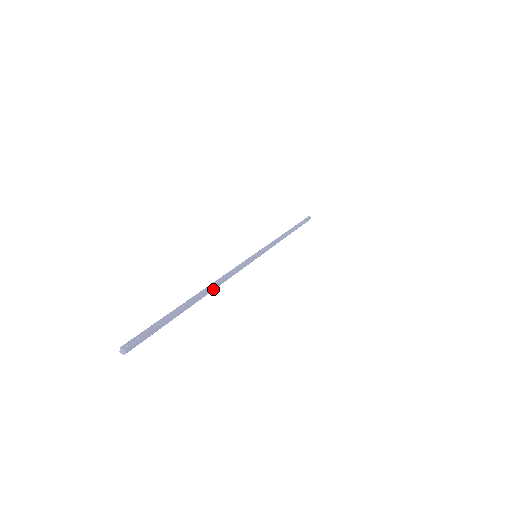
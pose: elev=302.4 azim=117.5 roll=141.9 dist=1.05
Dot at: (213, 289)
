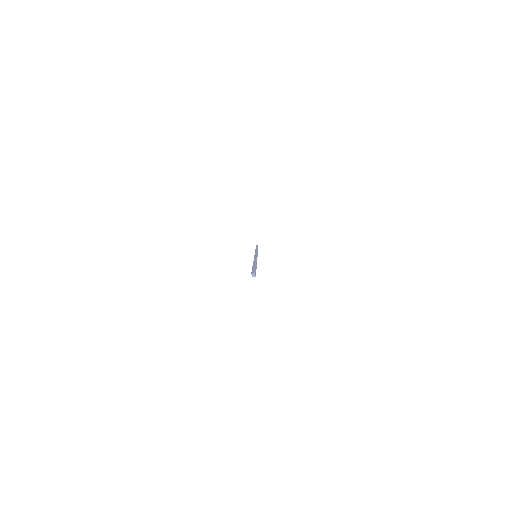
Dot at: occluded
